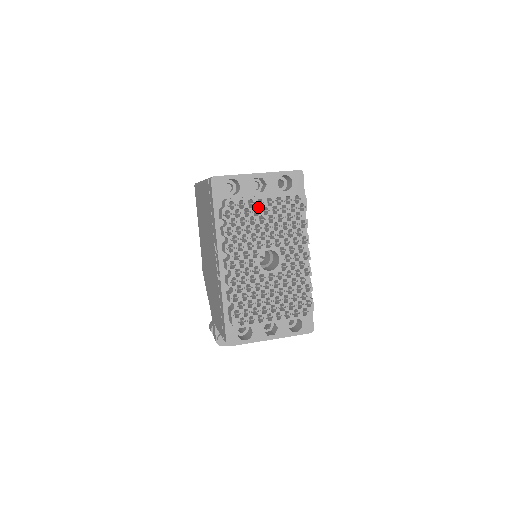
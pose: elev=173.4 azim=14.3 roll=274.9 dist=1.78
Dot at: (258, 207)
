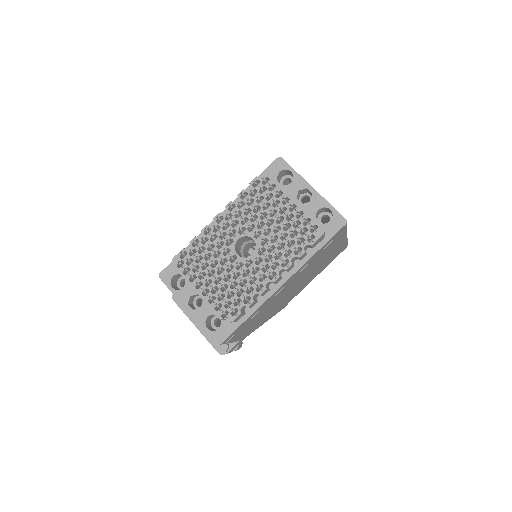
Dot at: (281, 202)
